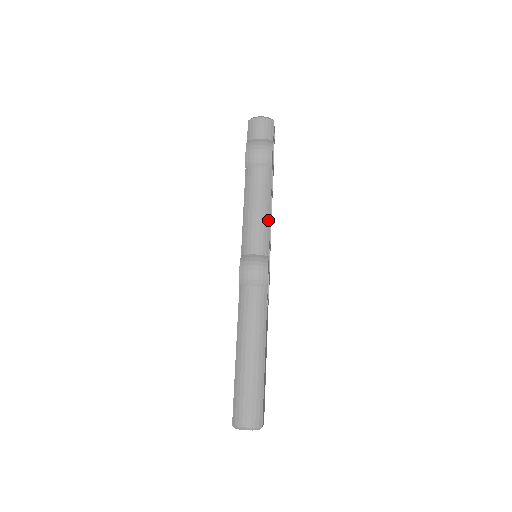
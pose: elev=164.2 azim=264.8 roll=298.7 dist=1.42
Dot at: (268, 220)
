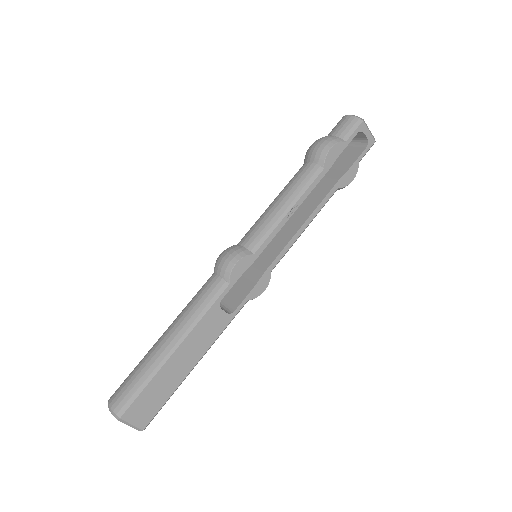
Dot at: (280, 217)
